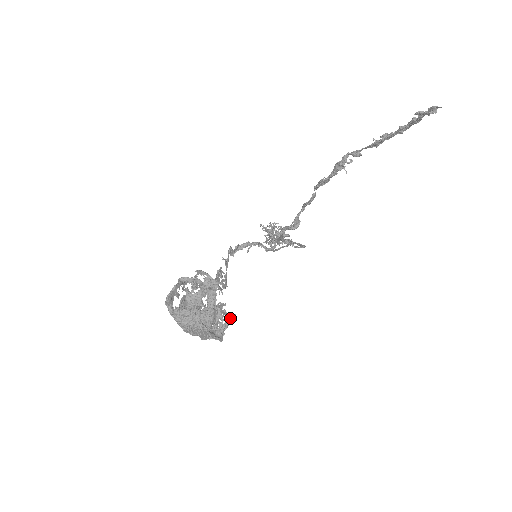
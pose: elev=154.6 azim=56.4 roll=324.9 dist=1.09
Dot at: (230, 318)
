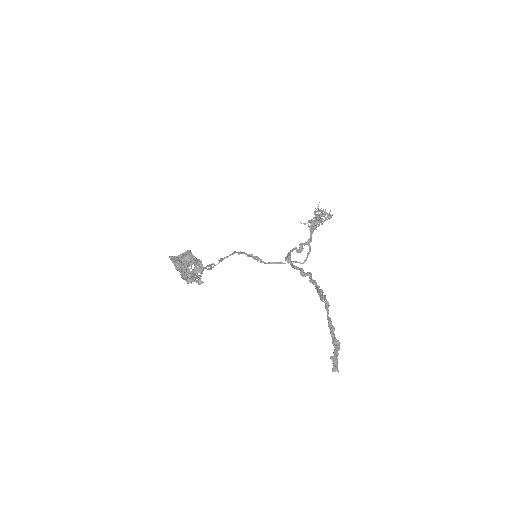
Dot at: (200, 281)
